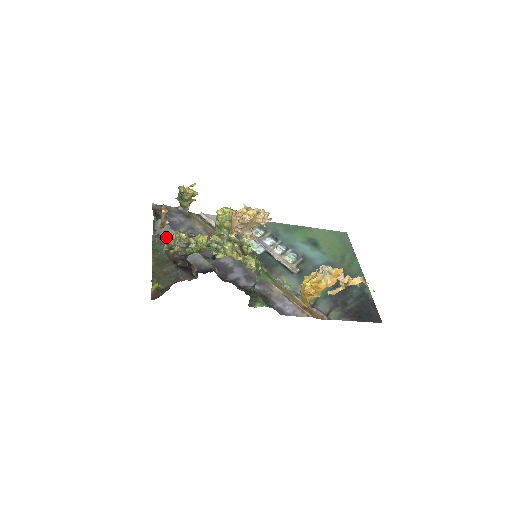
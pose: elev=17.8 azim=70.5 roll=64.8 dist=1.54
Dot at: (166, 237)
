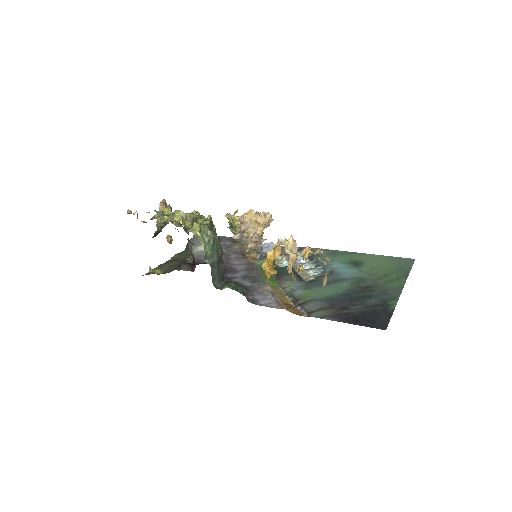
Dot at: (193, 245)
